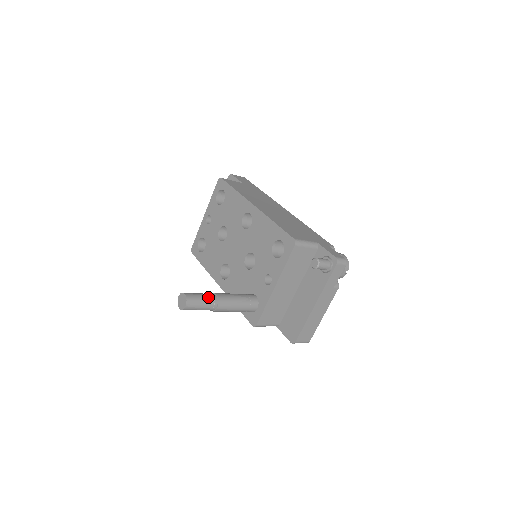
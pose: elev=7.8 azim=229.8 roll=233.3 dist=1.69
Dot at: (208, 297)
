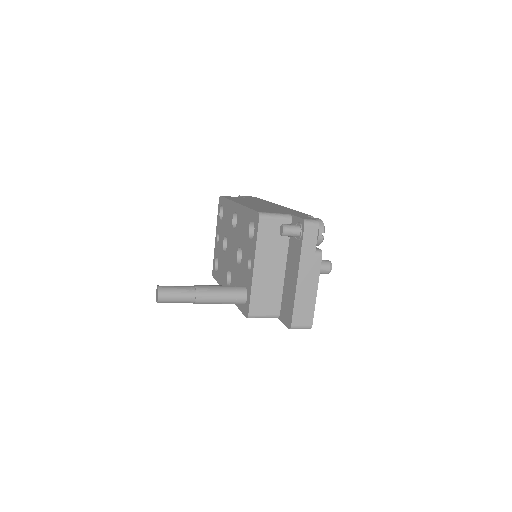
Dot at: (184, 288)
